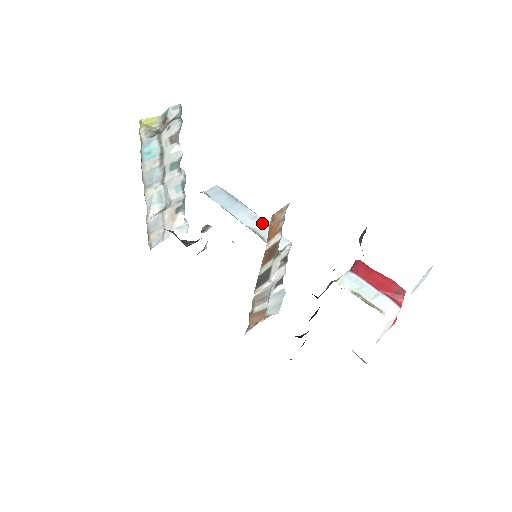
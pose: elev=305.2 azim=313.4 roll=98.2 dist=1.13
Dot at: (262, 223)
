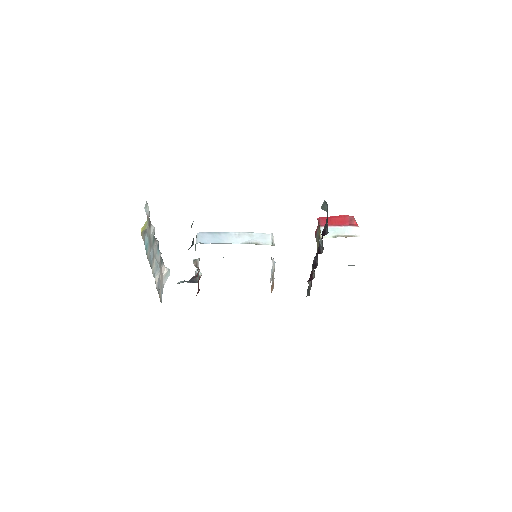
Dot at: (246, 235)
